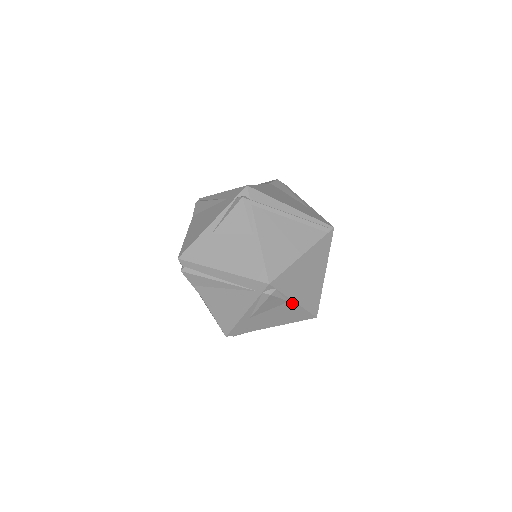
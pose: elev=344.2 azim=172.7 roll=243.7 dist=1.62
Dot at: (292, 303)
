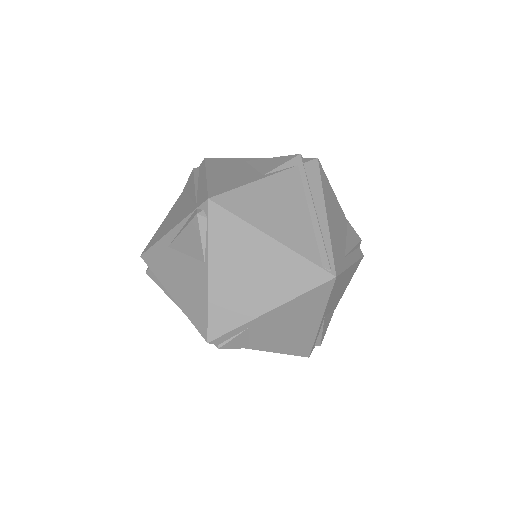
Dot at: (205, 271)
